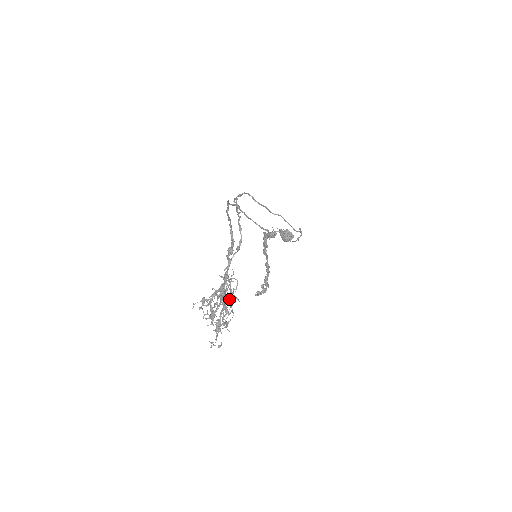
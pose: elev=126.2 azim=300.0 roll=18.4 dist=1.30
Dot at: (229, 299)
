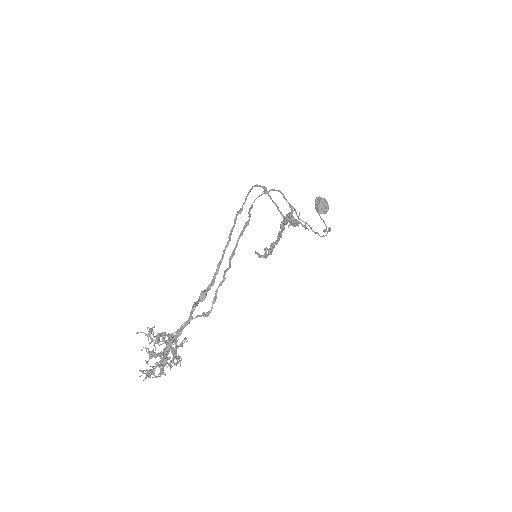
Dot at: (173, 354)
